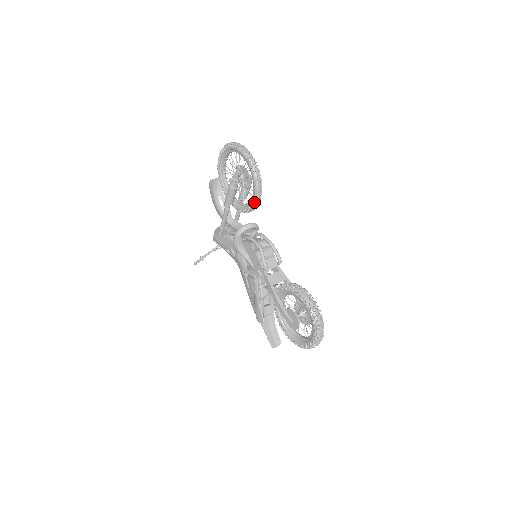
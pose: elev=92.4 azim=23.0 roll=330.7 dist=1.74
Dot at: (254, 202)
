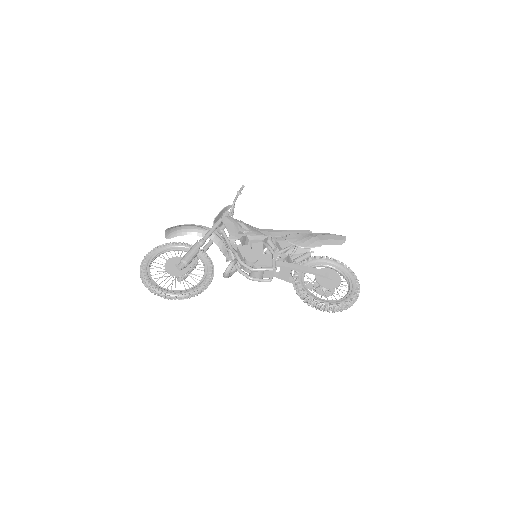
Dot at: occluded
